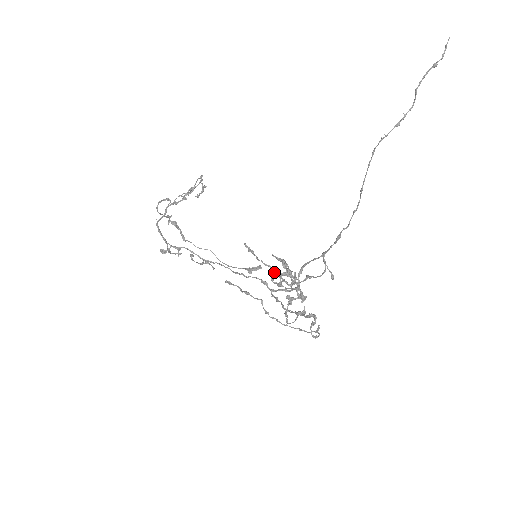
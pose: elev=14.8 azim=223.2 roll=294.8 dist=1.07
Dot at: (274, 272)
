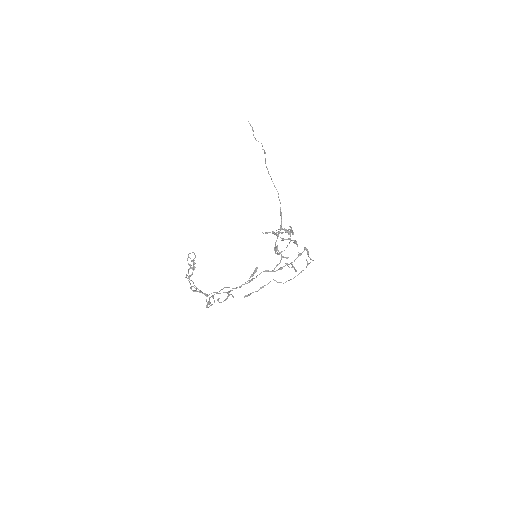
Dot at: occluded
